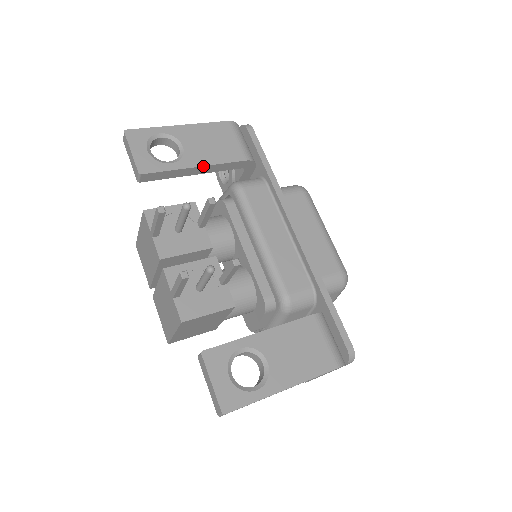
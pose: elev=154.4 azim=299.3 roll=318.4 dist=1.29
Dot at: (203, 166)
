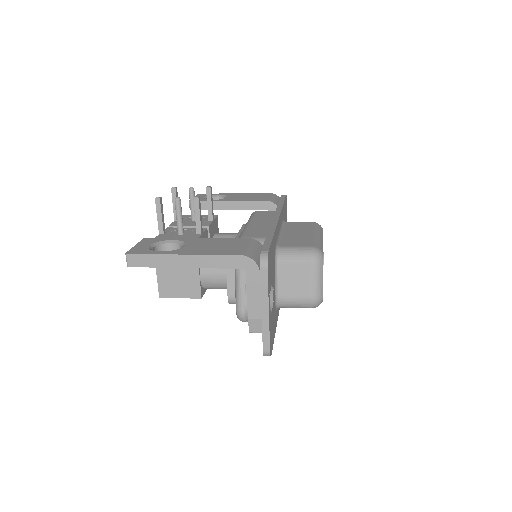
Dot at: (233, 201)
